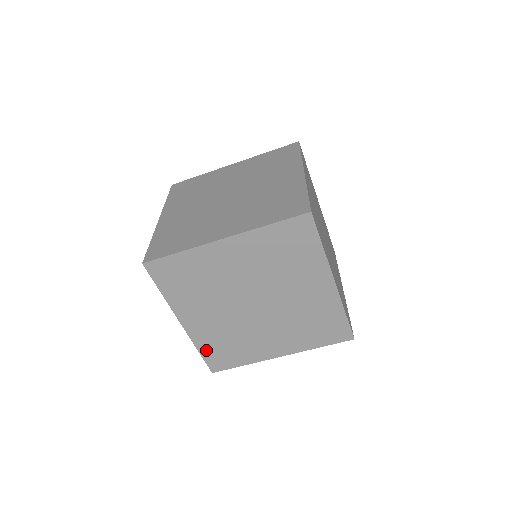
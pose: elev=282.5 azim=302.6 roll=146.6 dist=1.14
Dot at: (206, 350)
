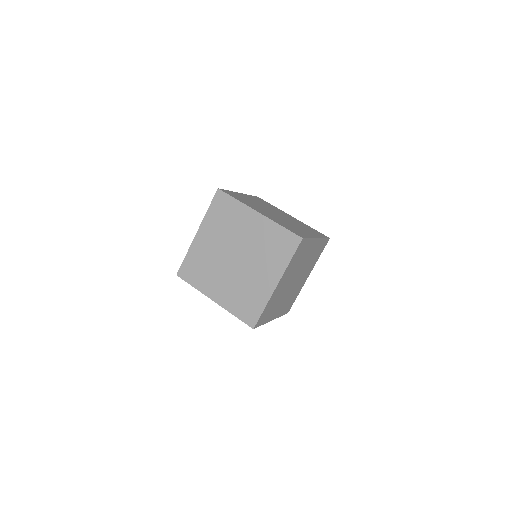
Dot at: occluded
